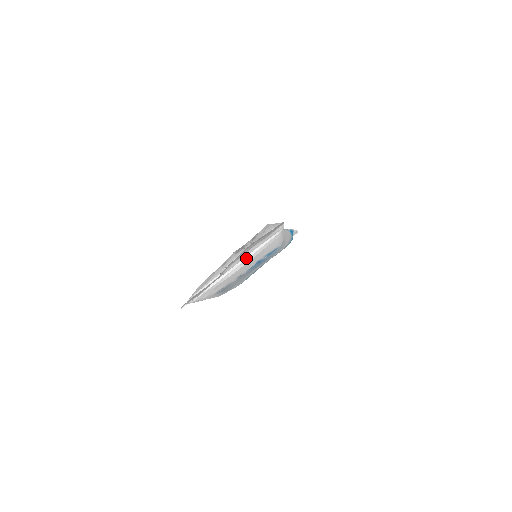
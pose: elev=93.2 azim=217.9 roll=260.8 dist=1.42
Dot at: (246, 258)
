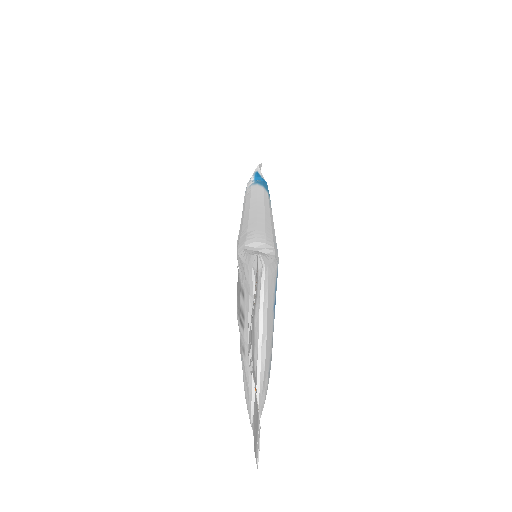
Dot at: (260, 331)
